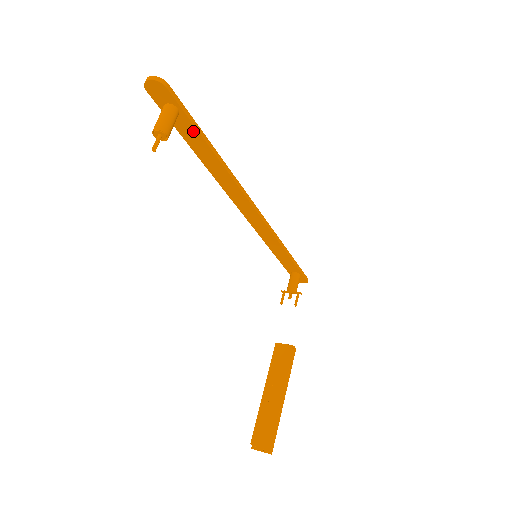
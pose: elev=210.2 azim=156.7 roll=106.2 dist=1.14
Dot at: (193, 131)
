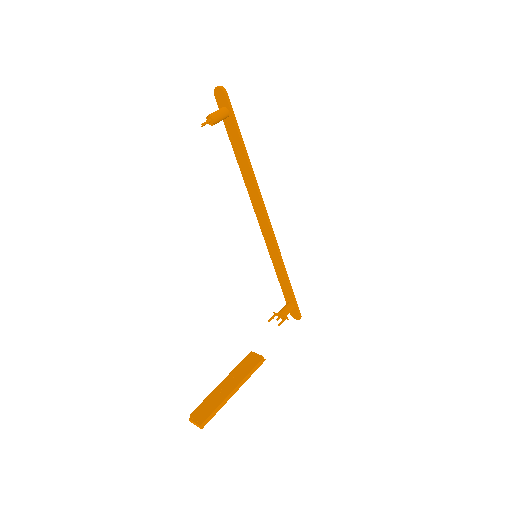
Dot at: (235, 132)
